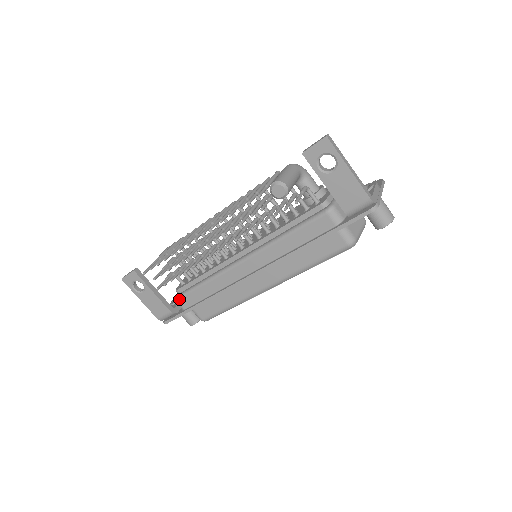
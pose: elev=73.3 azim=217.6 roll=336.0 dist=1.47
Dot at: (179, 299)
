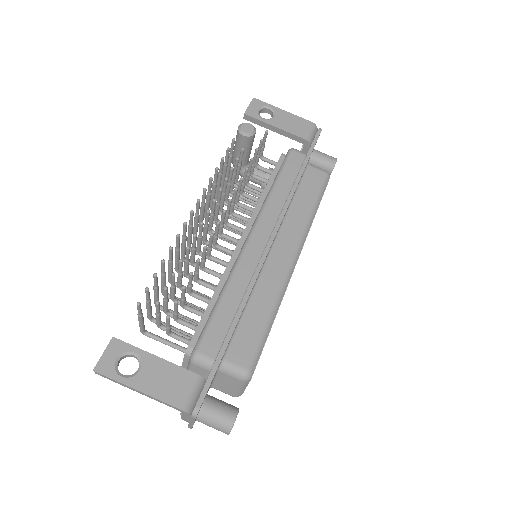
Dot at: (200, 346)
